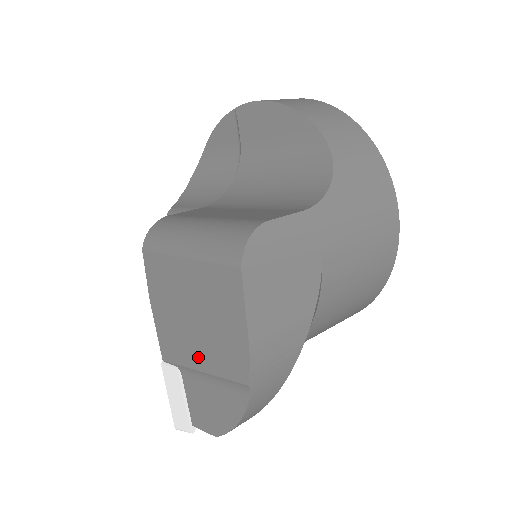
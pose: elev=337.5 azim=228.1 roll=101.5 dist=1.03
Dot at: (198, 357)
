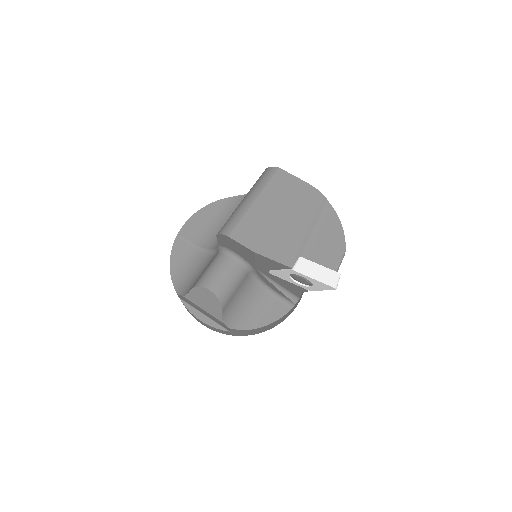
Dot at: (301, 226)
